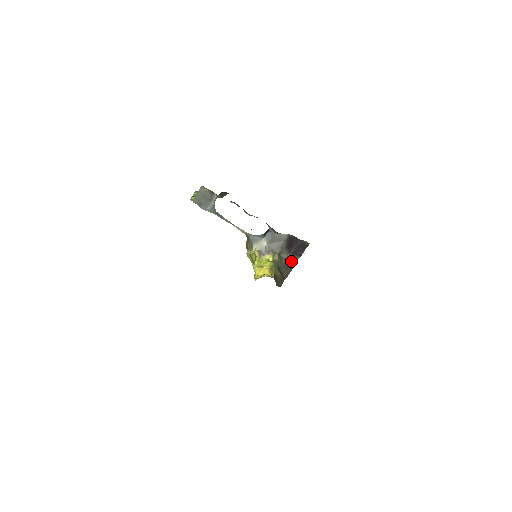
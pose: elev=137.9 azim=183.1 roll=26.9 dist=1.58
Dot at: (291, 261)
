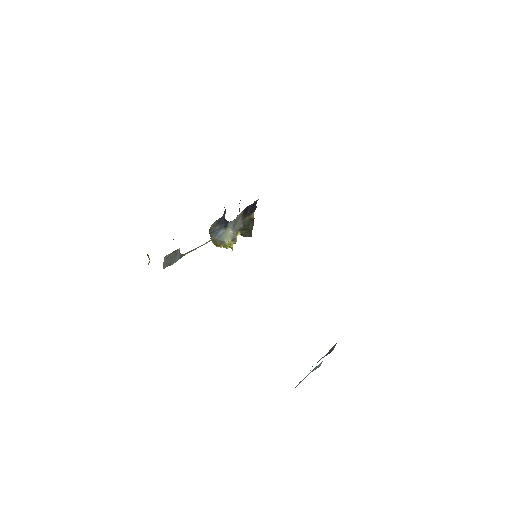
Dot at: (250, 218)
